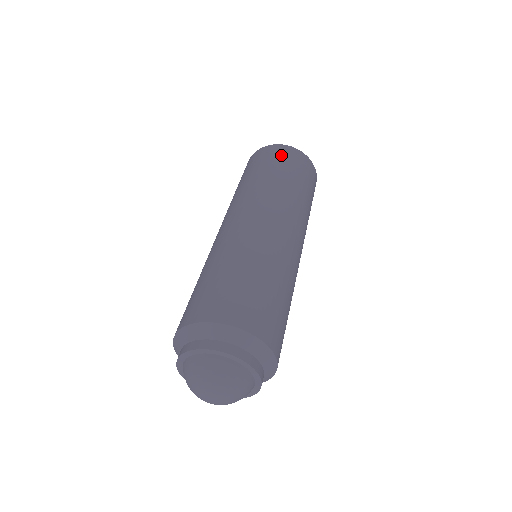
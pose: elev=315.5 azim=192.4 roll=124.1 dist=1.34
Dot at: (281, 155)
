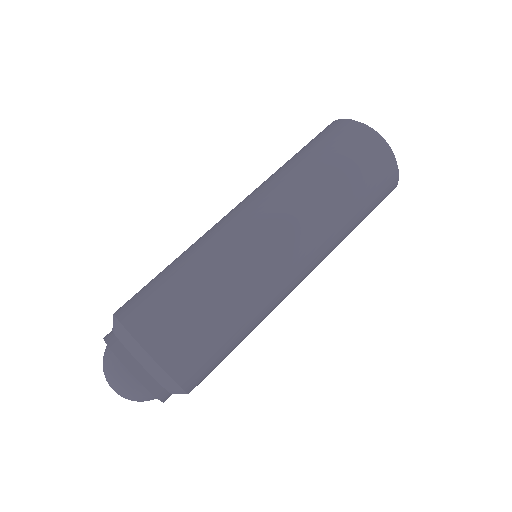
Dot at: (364, 153)
